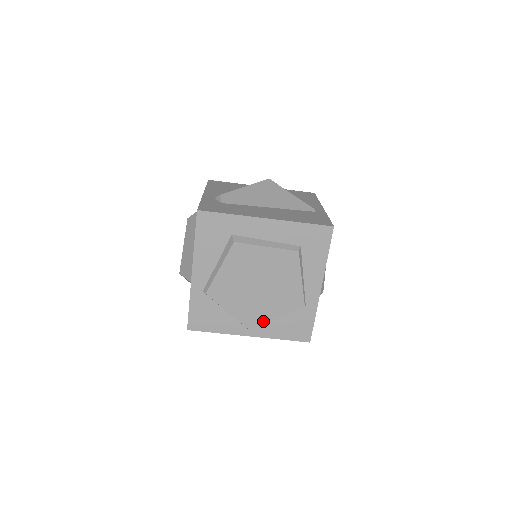
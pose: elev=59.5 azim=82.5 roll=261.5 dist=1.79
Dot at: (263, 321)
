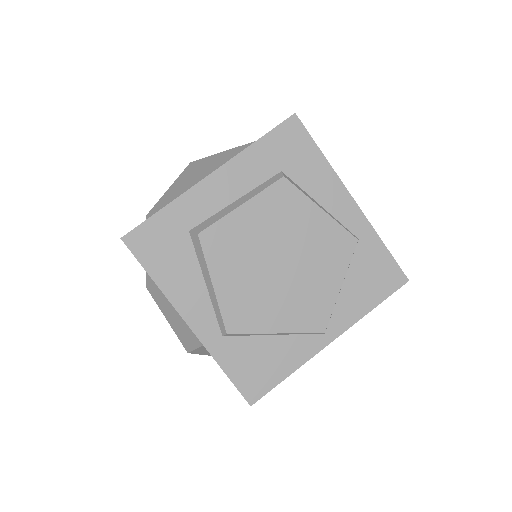
Dot at: (328, 305)
